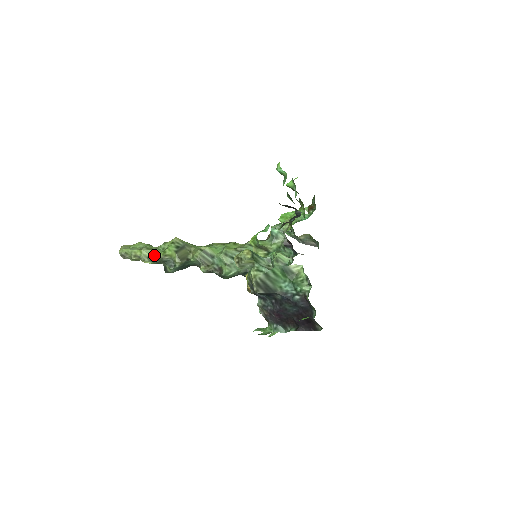
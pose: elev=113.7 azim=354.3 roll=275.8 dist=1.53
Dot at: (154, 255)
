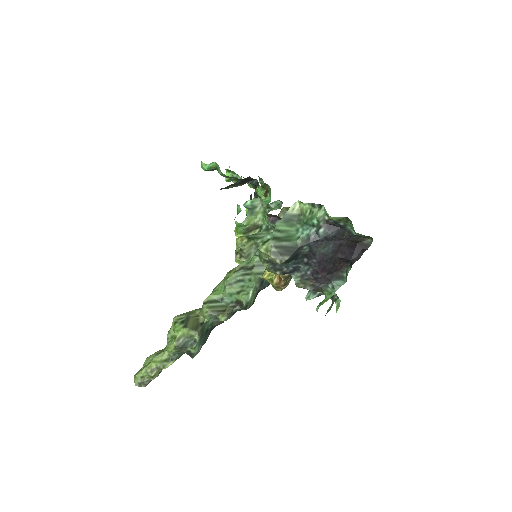
Dot at: (168, 352)
